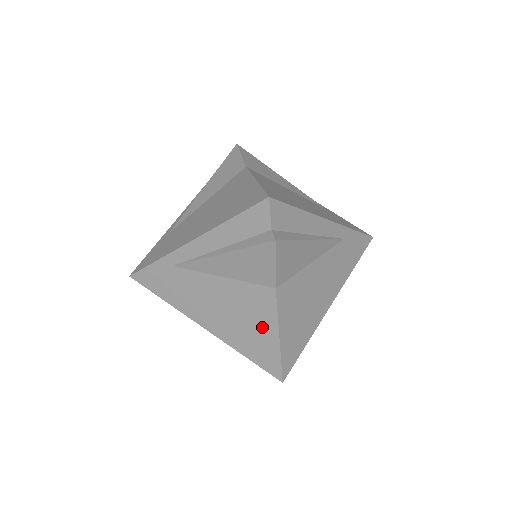
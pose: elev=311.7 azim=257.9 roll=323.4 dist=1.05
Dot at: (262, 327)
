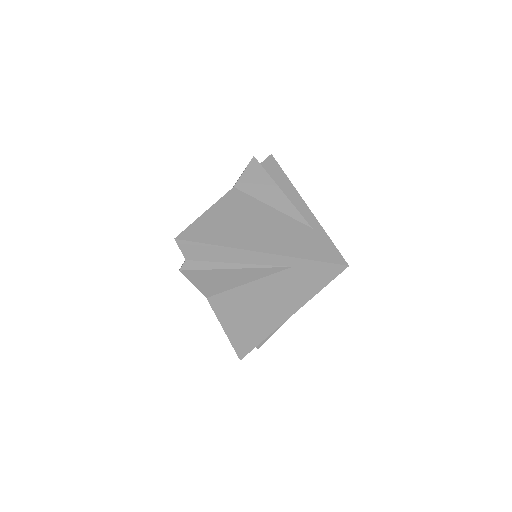
Dot at: occluded
